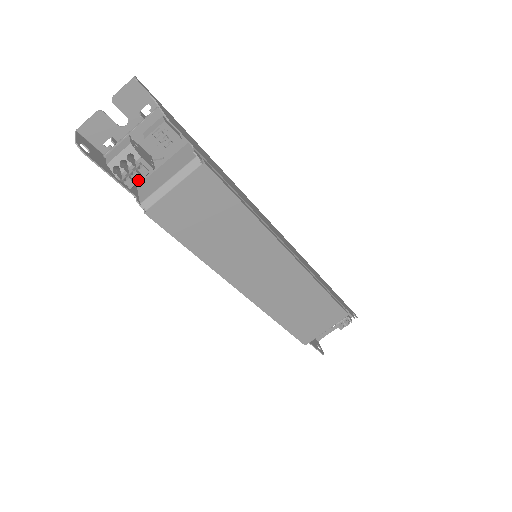
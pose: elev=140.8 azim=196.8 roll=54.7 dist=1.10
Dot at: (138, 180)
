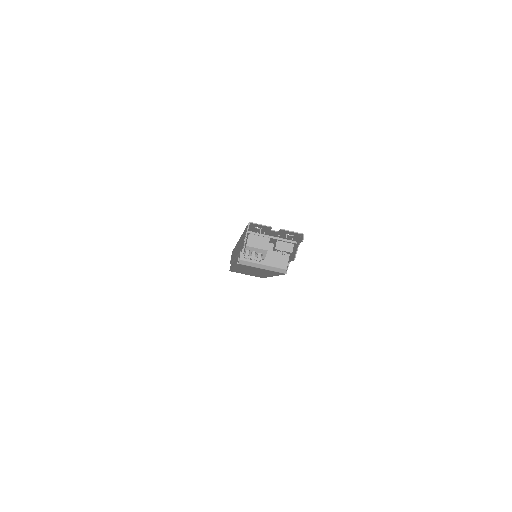
Dot at: occluded
